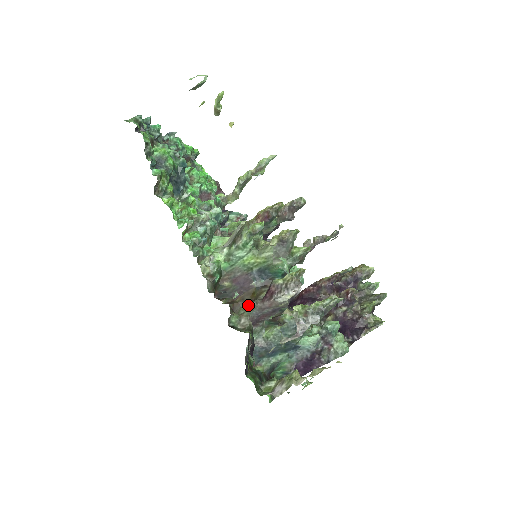
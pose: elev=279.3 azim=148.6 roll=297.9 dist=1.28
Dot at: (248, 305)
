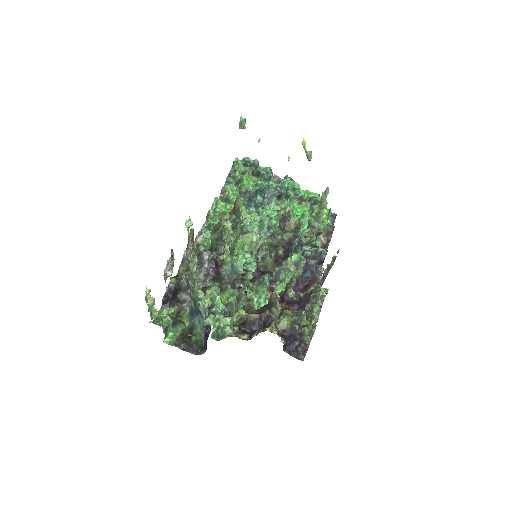
Dot at: occluded
